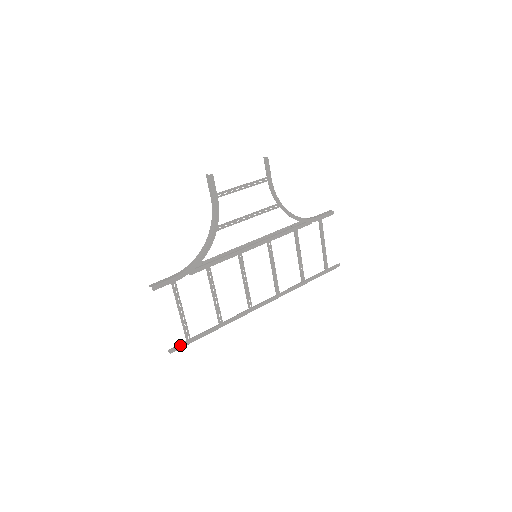
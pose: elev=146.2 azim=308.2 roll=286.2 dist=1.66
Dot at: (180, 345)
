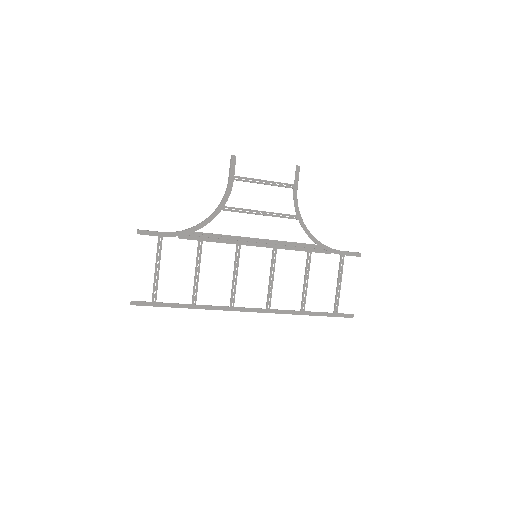
Dot at: (143, 302)
